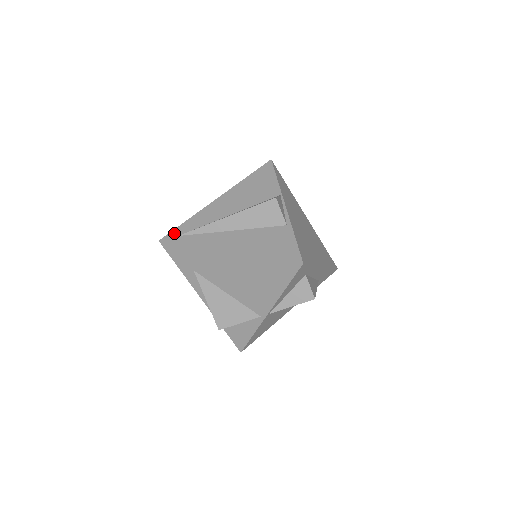
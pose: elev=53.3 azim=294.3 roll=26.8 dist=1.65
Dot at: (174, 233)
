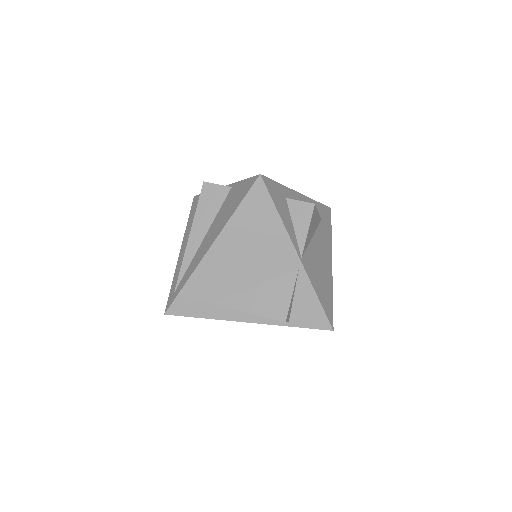
Dot at: (170, 297)
